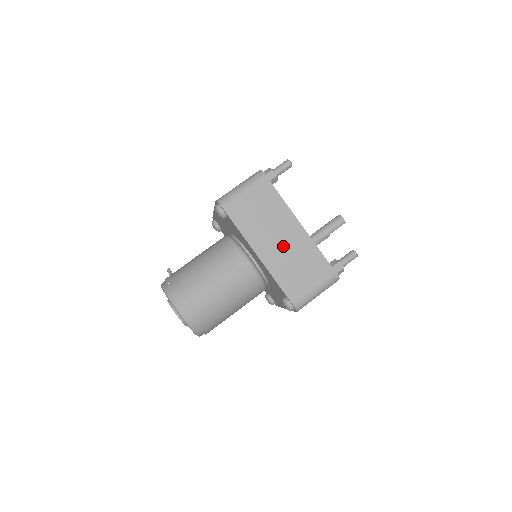
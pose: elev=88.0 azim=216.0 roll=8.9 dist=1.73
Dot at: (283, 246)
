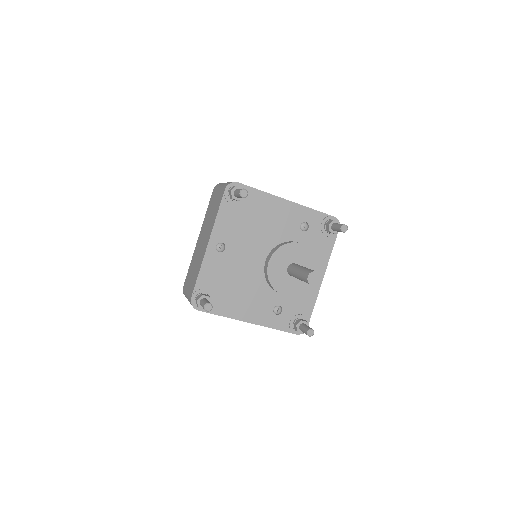
Dot at: occluded
